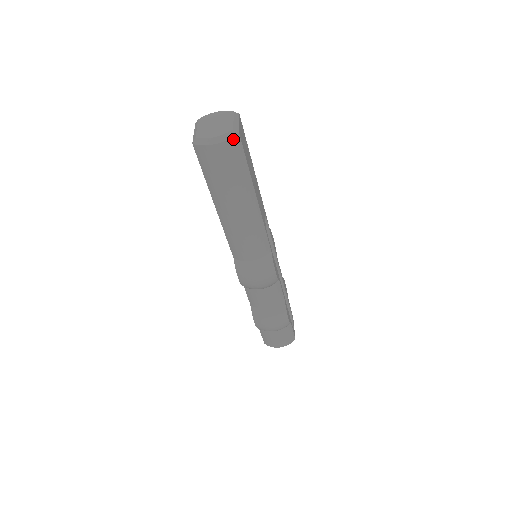
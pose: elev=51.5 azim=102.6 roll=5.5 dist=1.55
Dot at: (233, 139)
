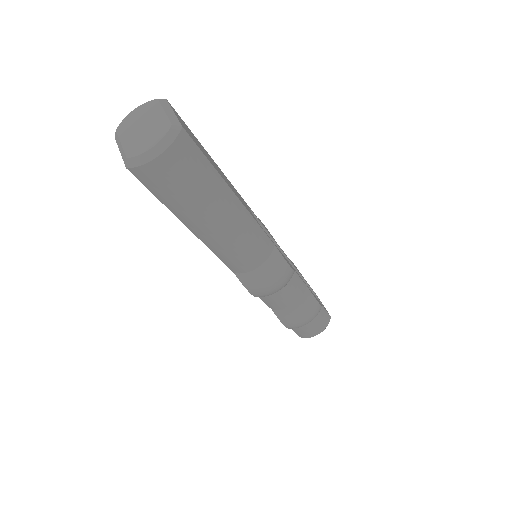
Dot at: (178, 138)
